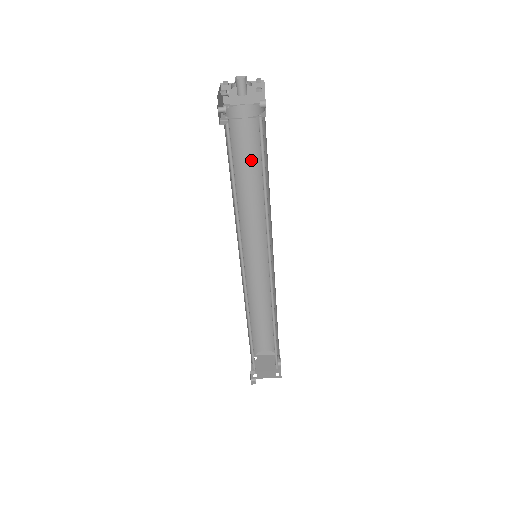
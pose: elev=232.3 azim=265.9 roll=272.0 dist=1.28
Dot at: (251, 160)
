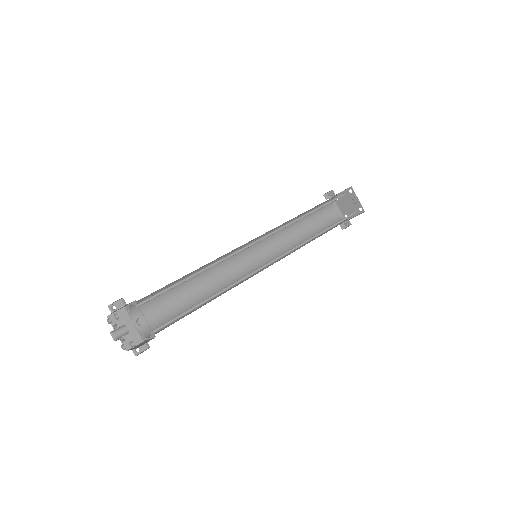
Dot at: occluded
